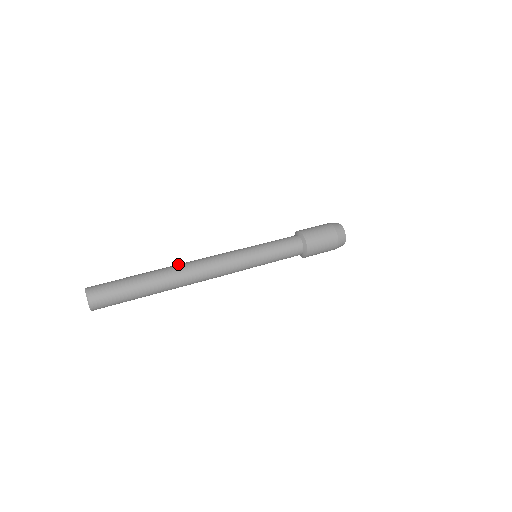
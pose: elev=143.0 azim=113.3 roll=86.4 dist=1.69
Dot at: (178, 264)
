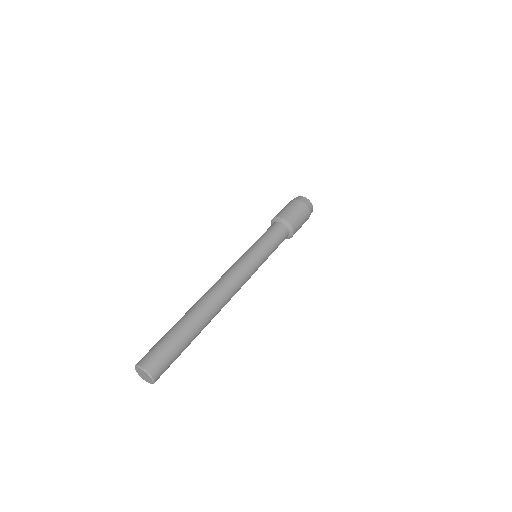
Dot at: (209, 299)
